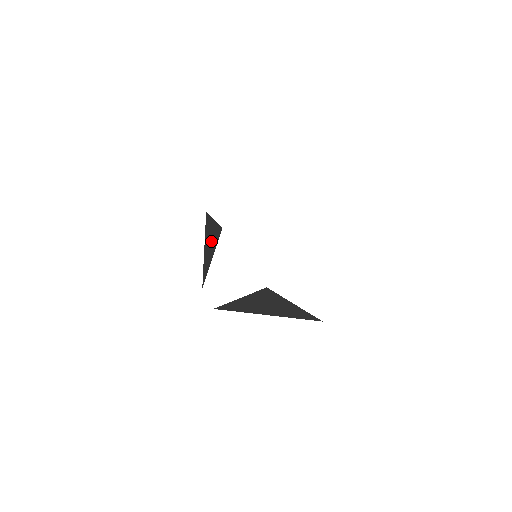
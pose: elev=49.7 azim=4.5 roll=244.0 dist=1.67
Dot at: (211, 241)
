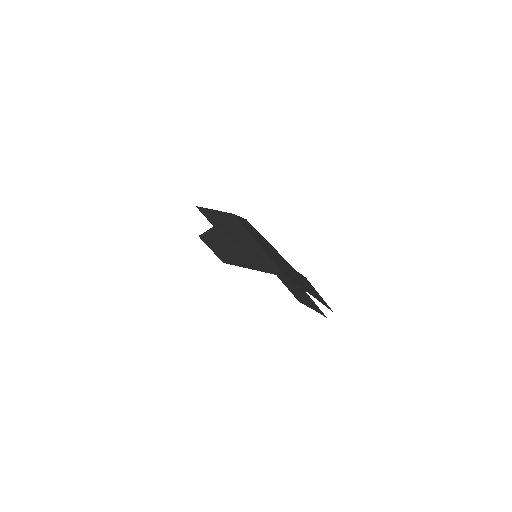
Dot at: occluded
